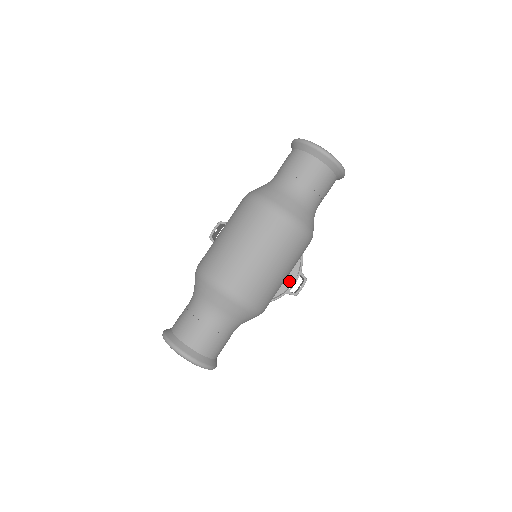
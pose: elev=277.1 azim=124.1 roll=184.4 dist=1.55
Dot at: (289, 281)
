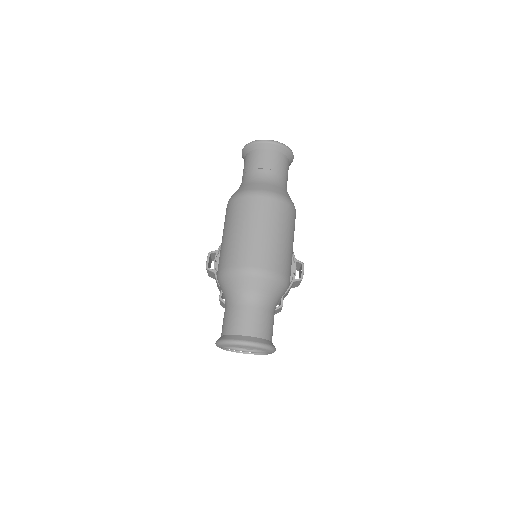
Dot at: occluded
